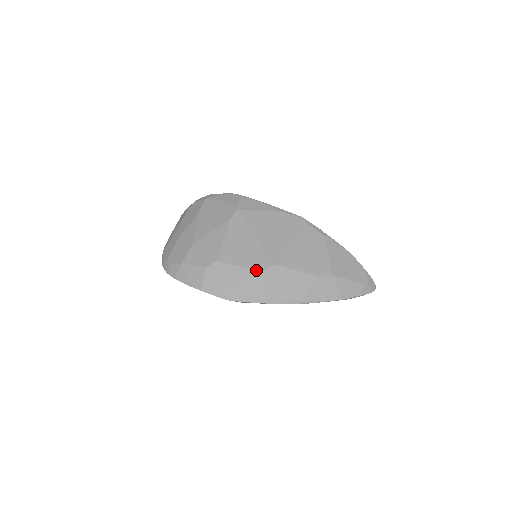
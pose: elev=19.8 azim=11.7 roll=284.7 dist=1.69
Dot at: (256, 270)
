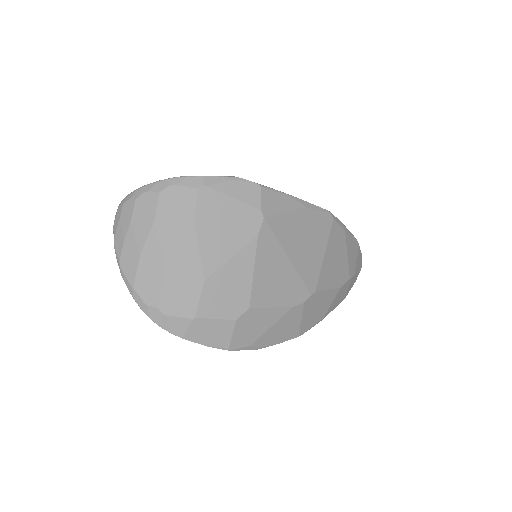
Dot at: (295, 307)
